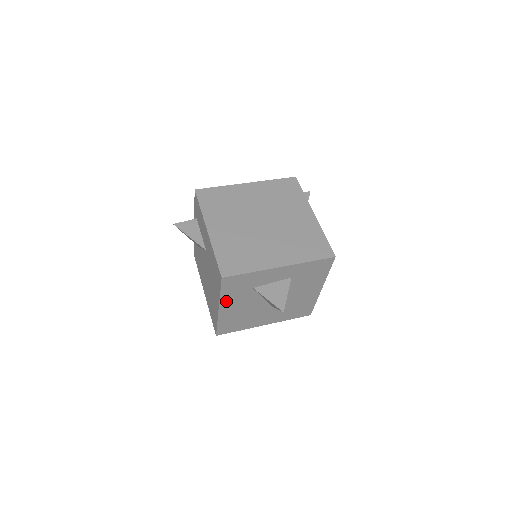
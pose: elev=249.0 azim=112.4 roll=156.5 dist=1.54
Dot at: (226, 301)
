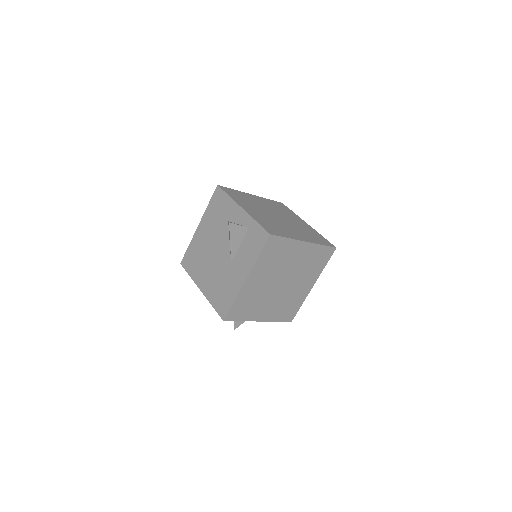
Dot at: occluded
